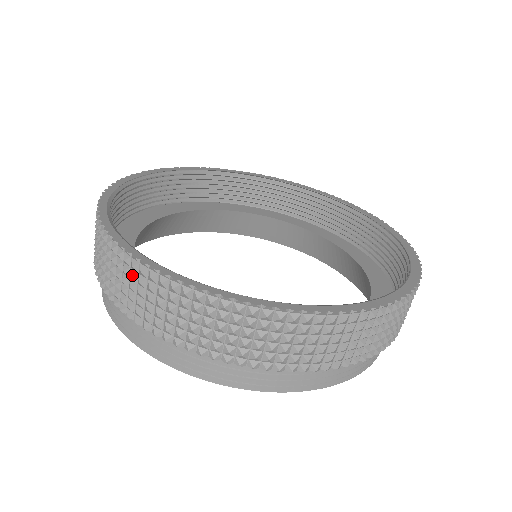
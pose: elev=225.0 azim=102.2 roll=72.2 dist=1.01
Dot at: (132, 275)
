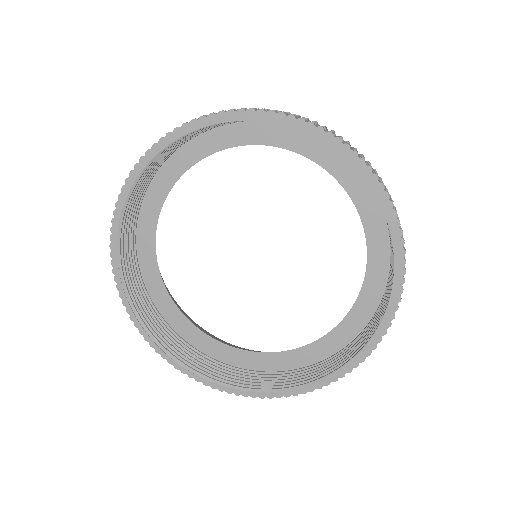
Dot at: occluded
